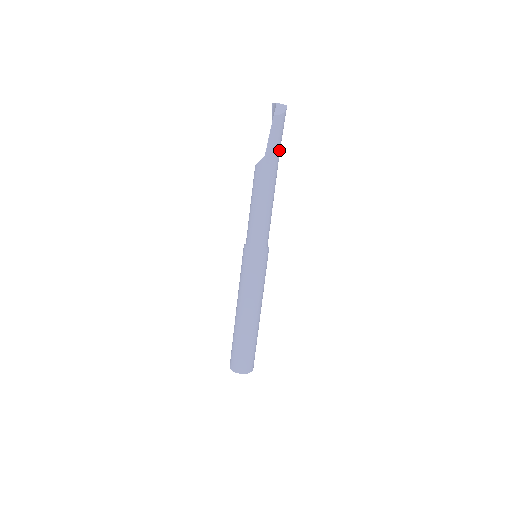
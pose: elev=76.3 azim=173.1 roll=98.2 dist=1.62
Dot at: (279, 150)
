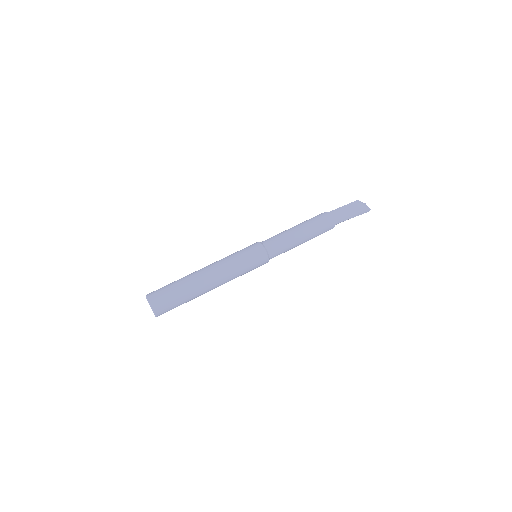
Dot at: (340, 221)
